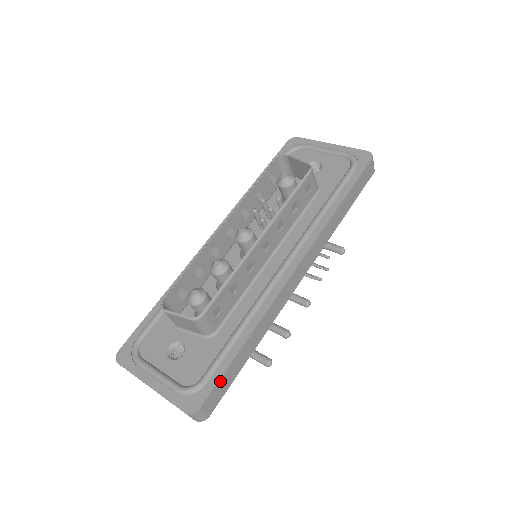
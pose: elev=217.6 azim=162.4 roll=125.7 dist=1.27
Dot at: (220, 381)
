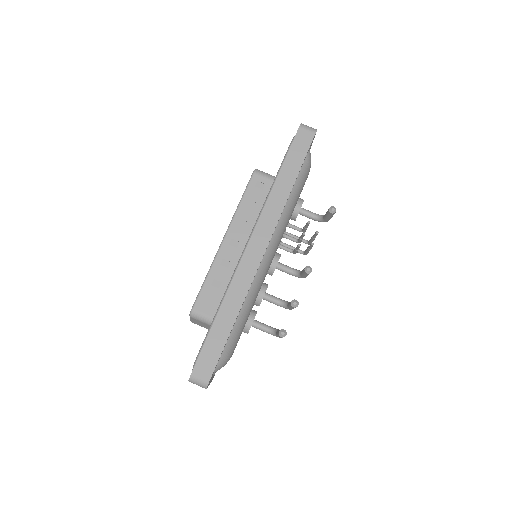
Dot at: (204, 350)
